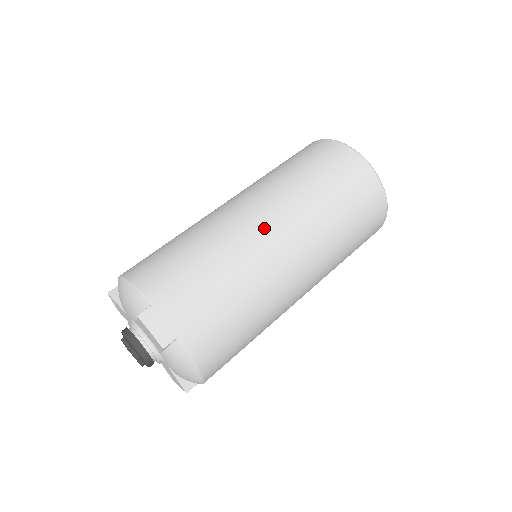
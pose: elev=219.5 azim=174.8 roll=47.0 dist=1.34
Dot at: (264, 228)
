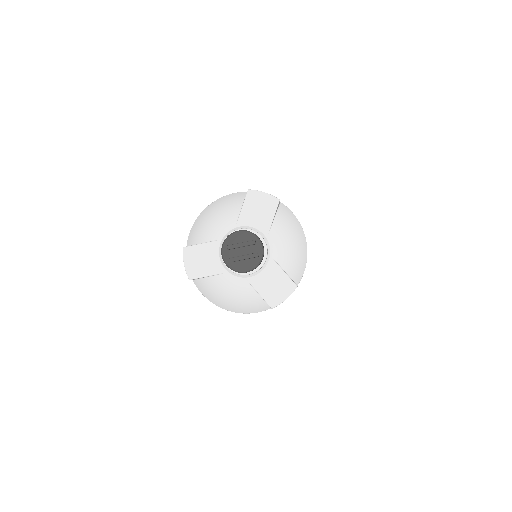
Dot at: occluded
